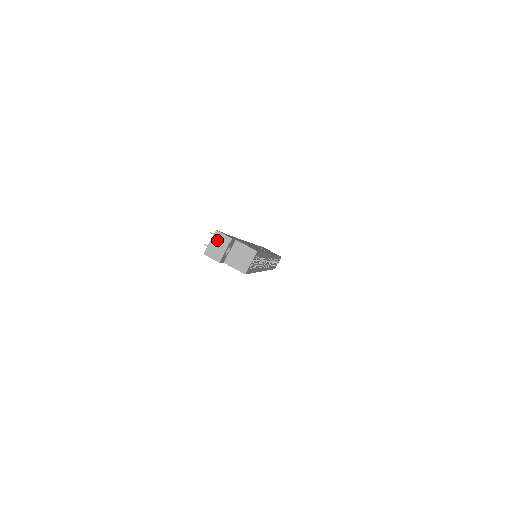
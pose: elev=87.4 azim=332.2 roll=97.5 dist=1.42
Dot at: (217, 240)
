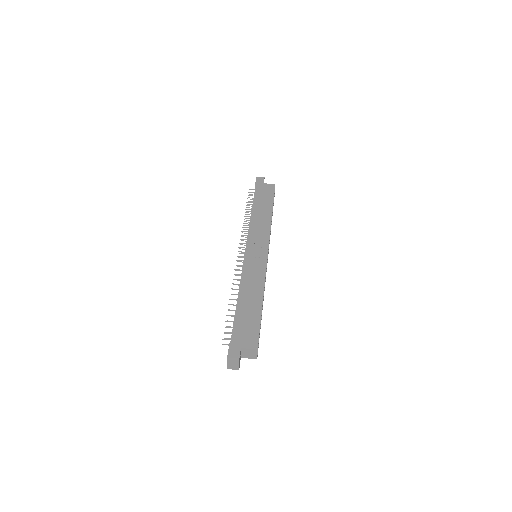
Dot at: (231, 363)
